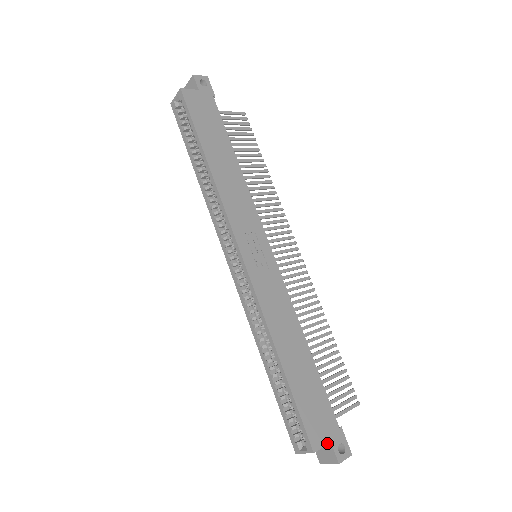
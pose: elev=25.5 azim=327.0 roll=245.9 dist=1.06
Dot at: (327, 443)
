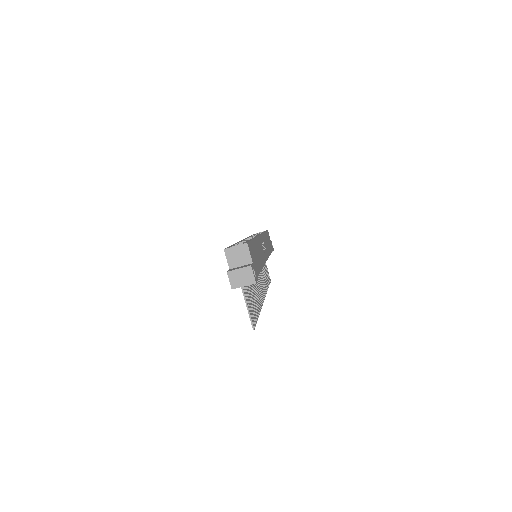
Dot at: (252, 259)
